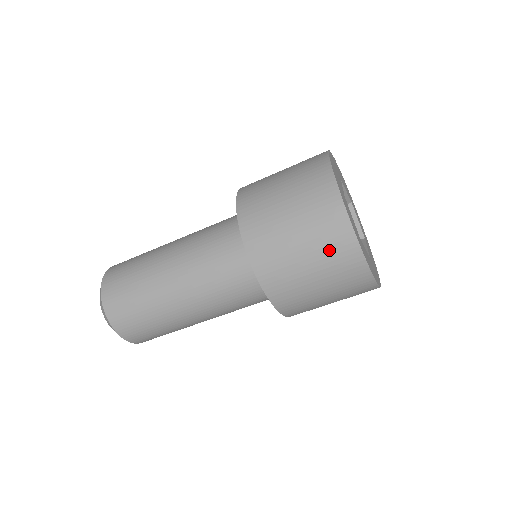
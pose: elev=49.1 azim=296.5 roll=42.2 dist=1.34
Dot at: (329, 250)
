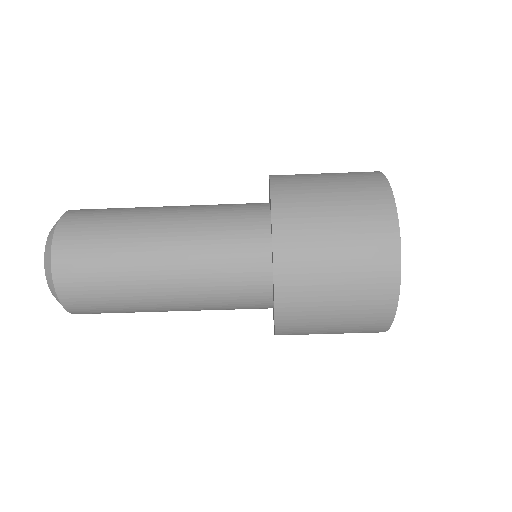
Dot at: (363, 209)
